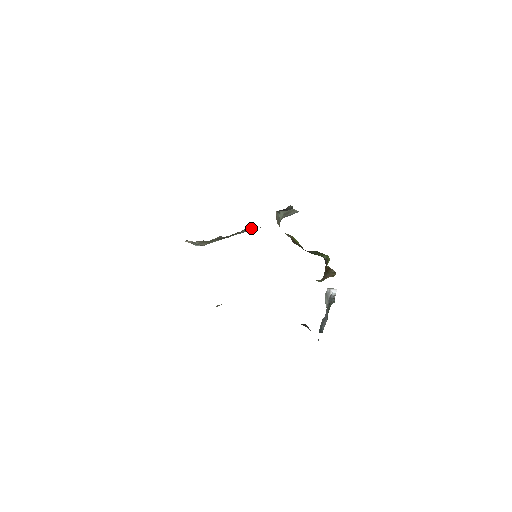
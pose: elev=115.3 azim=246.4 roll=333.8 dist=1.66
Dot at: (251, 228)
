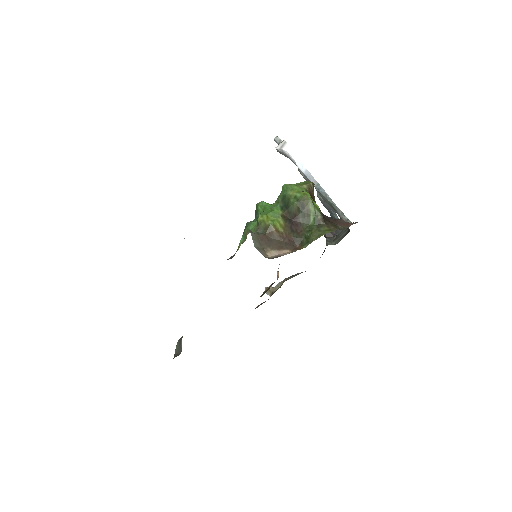
Dot at: occluded
